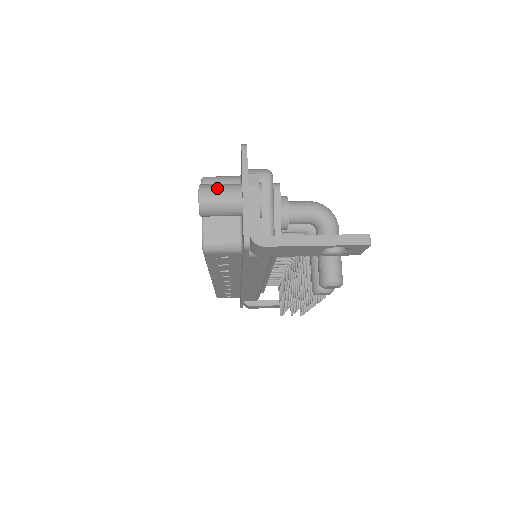
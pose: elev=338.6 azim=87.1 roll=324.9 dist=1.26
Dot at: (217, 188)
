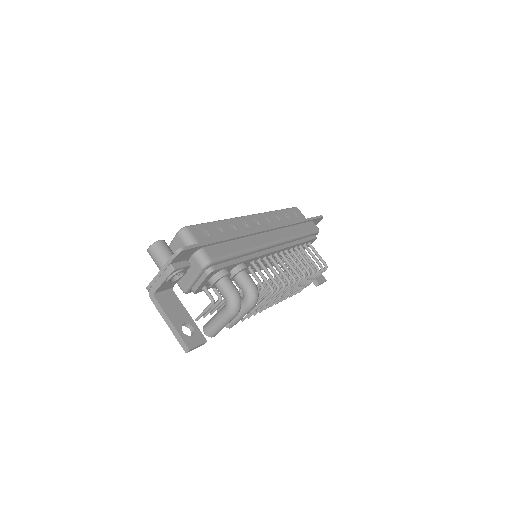
Dot at: (157, 254)
